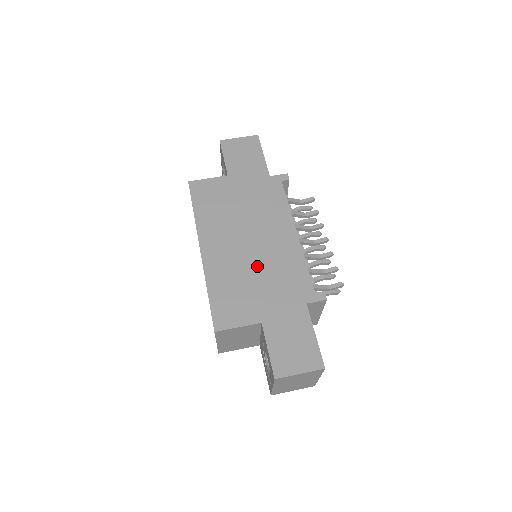
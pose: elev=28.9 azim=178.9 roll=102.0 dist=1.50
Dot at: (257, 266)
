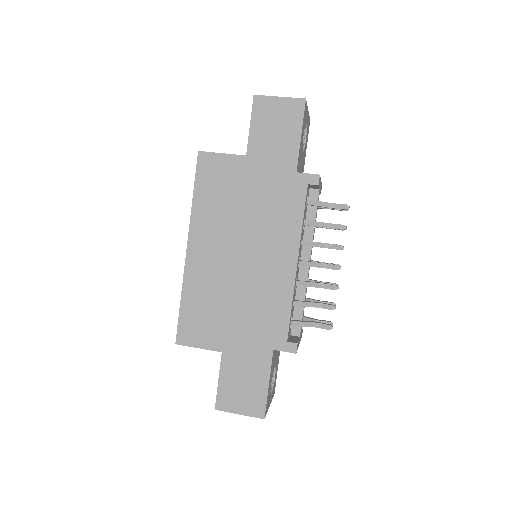
Dot at: (239, 289)
